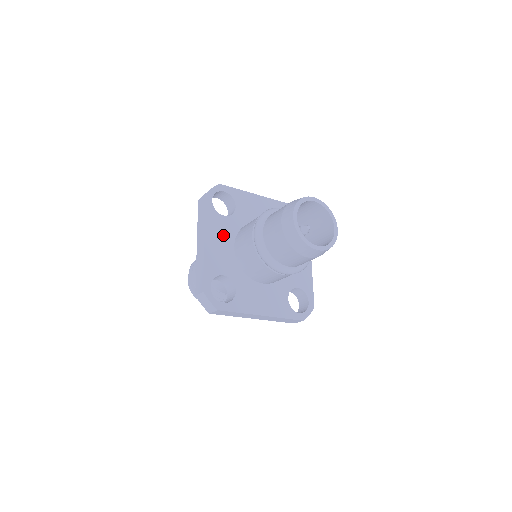
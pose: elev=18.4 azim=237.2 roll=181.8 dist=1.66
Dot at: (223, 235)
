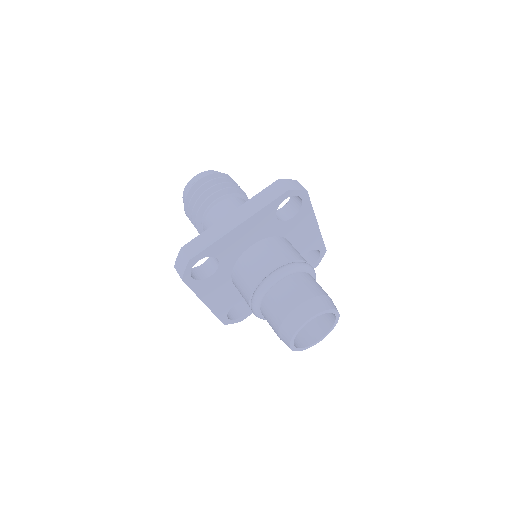
Dot at: (257, 231)
